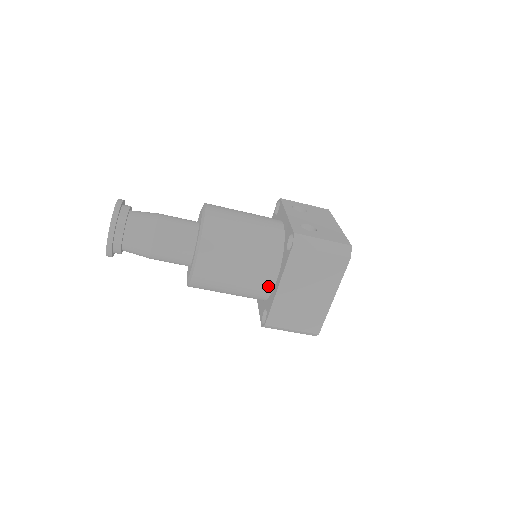
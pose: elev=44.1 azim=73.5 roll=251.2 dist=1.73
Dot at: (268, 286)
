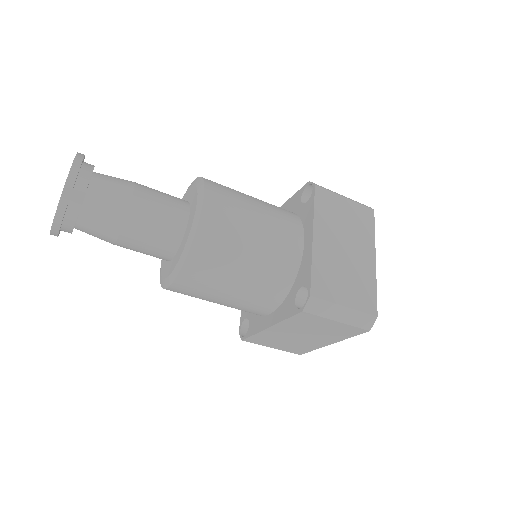
Dot at: (296, 249)
